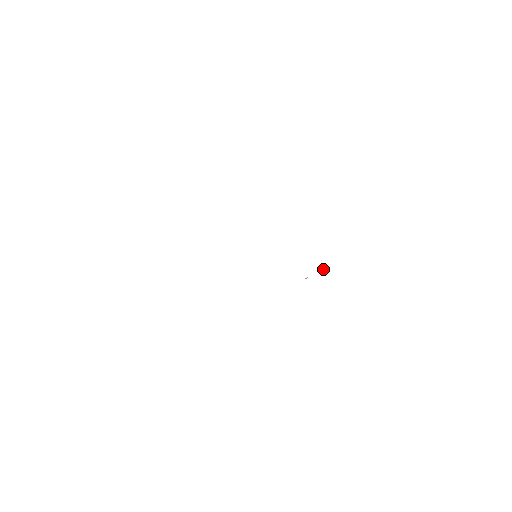
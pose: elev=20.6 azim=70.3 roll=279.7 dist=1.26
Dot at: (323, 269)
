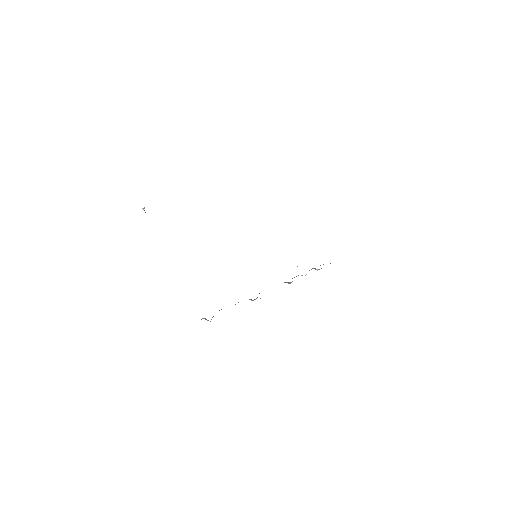
Dot at: occluded
